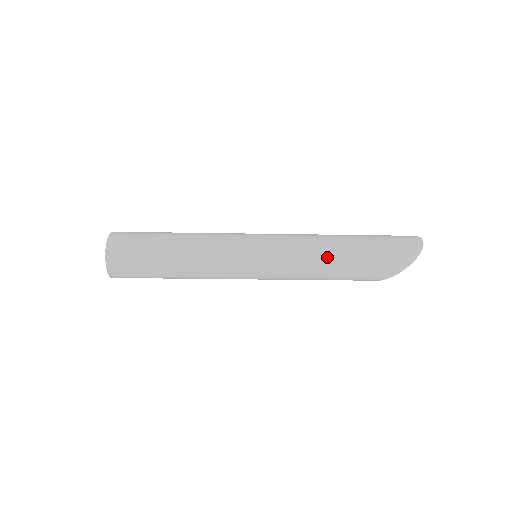
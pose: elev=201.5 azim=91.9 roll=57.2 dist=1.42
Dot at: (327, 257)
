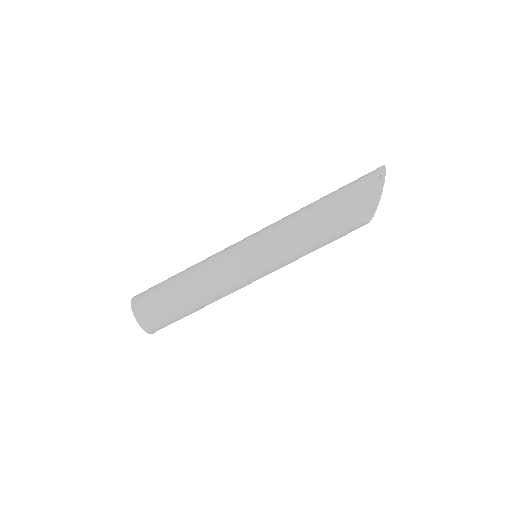
Dot at: (303, 209)
